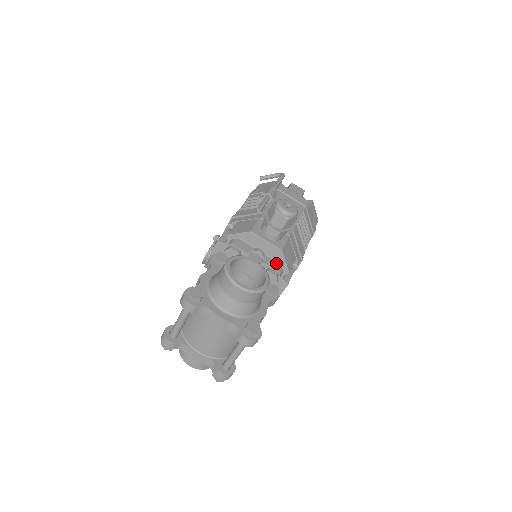
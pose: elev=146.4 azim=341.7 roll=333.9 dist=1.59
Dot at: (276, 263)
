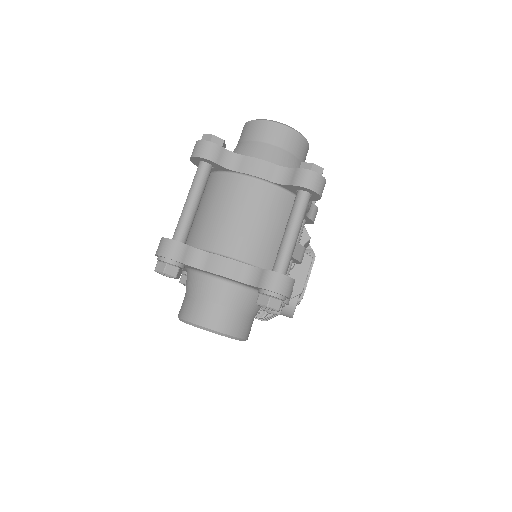
Dot at: occluded
